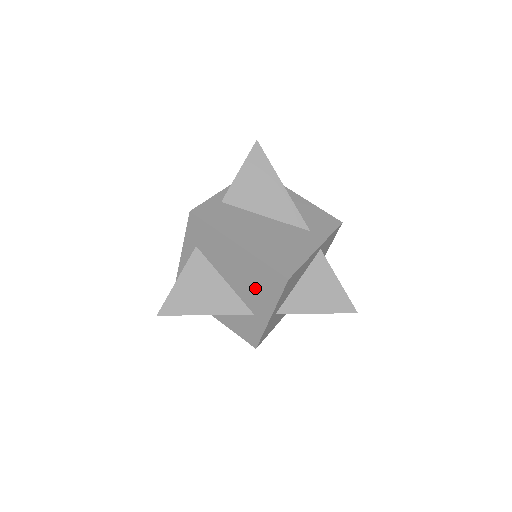
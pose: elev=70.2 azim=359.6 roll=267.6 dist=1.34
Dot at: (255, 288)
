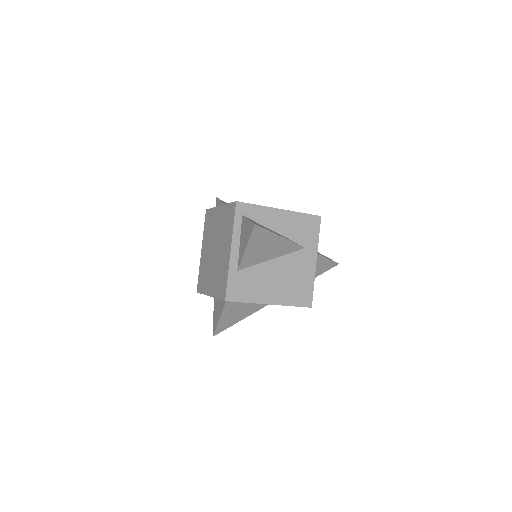
Dot at: occluded
